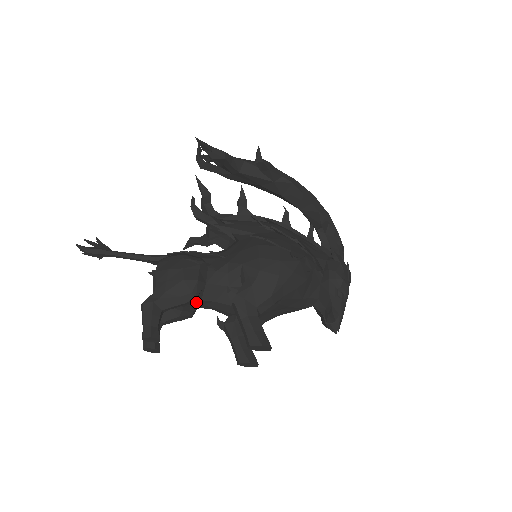
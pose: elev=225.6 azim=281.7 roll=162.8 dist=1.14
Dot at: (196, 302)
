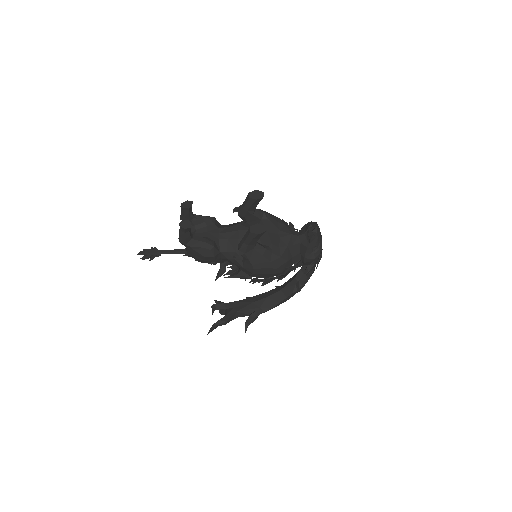
Dot at: (215, 229)
